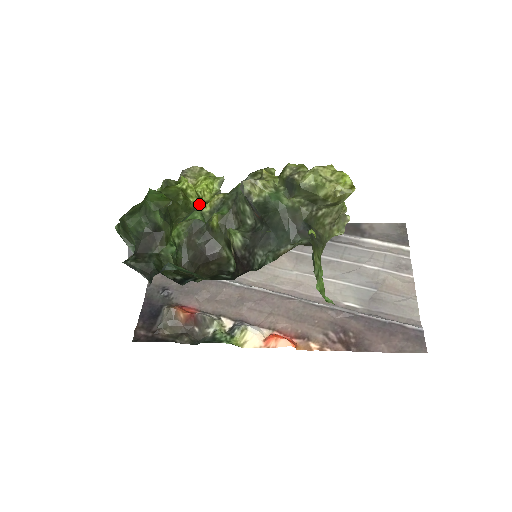
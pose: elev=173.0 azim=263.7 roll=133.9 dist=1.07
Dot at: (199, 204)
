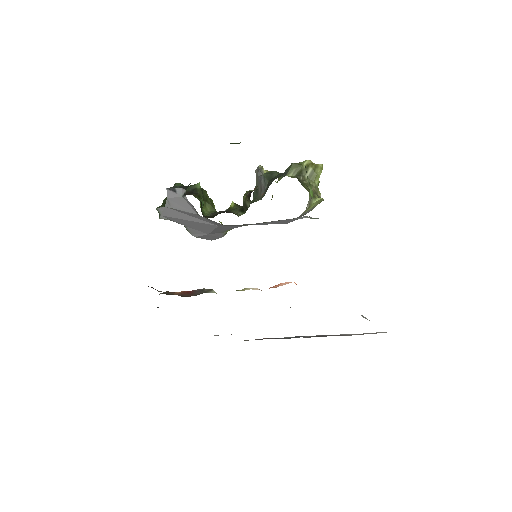
Dot at: occluded
